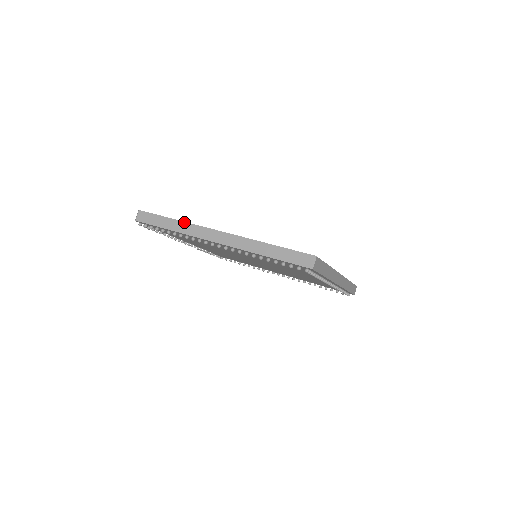
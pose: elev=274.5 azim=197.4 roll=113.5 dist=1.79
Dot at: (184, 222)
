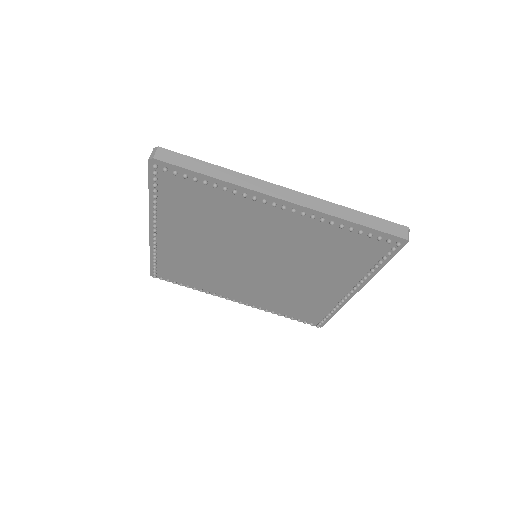
Dot at: (235, 171)
